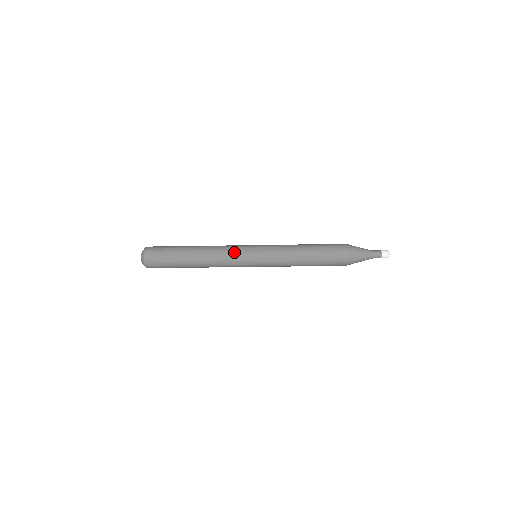
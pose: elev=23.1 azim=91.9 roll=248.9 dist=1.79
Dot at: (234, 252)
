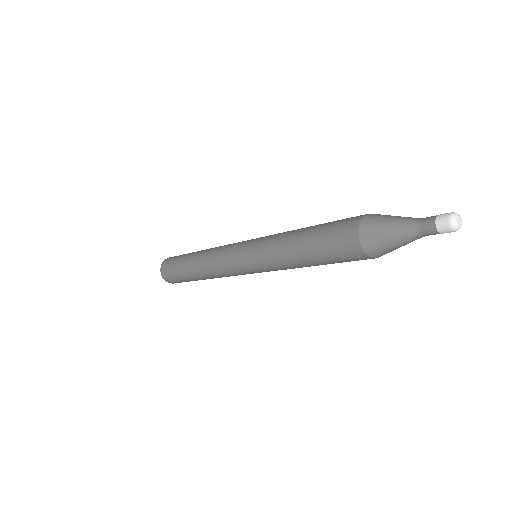
Dot at: (223, 257)
